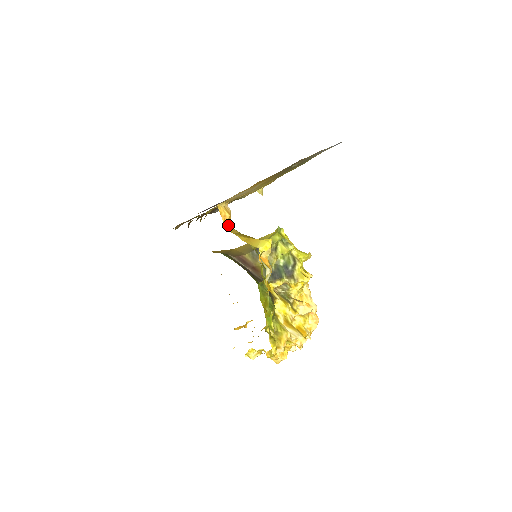
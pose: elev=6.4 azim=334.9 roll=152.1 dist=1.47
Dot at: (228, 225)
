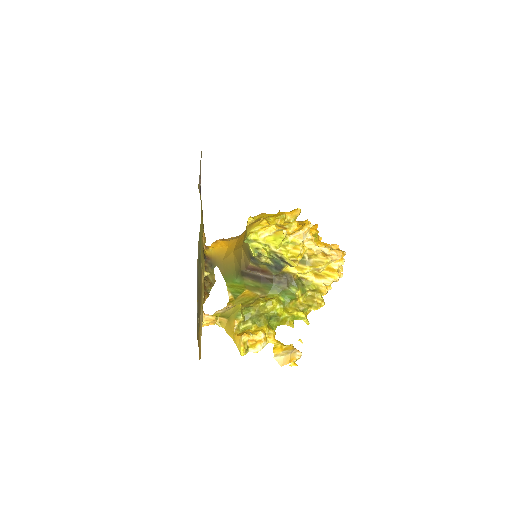
Dot at: (218, 319)
